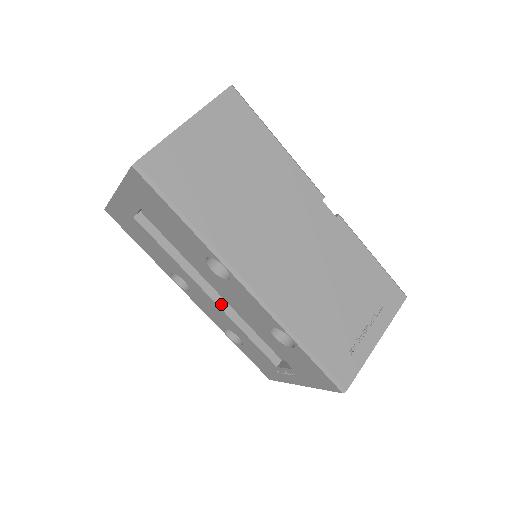
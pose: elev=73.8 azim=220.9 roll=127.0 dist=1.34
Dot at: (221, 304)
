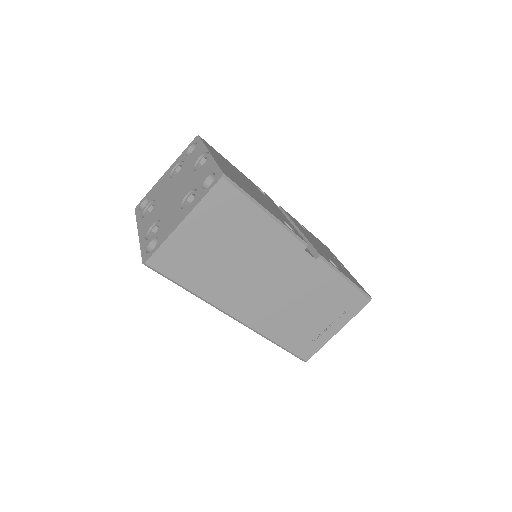
Dot at: occluded
